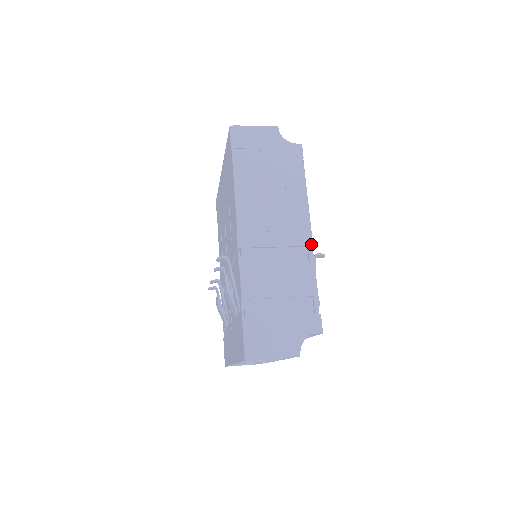
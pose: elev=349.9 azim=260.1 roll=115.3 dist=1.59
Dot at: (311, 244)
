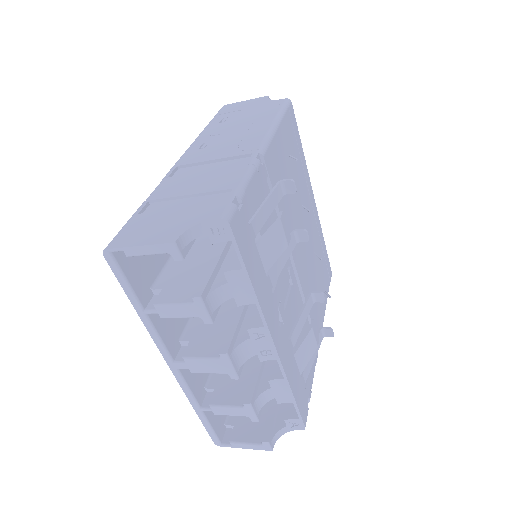
Dot at: (258, 152)
